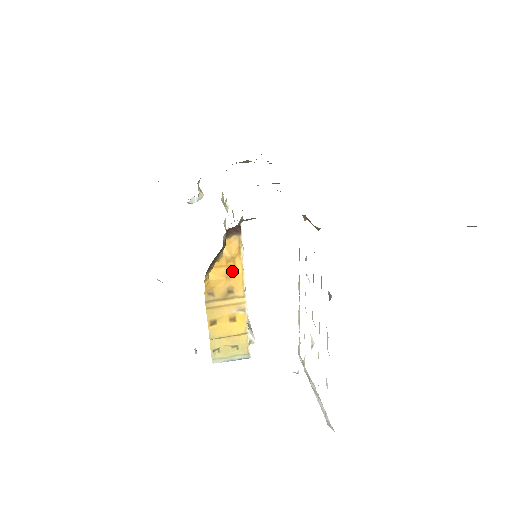
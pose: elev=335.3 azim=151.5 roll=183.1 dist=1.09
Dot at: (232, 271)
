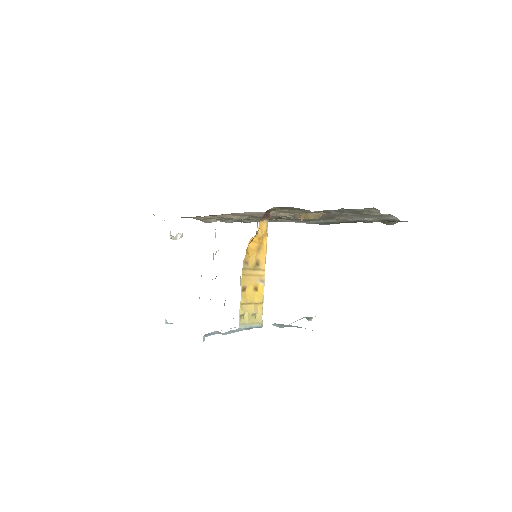
Dot at: (261, 247)
